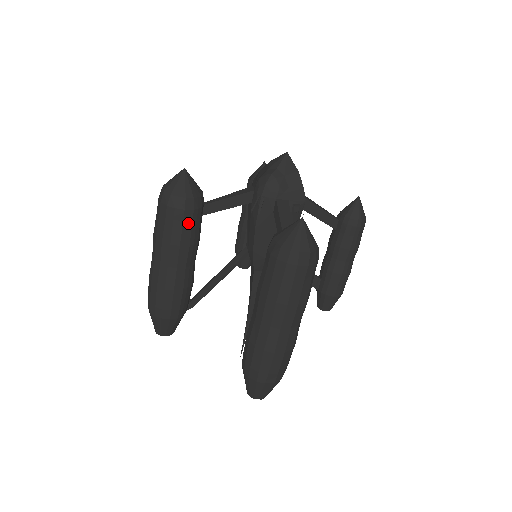
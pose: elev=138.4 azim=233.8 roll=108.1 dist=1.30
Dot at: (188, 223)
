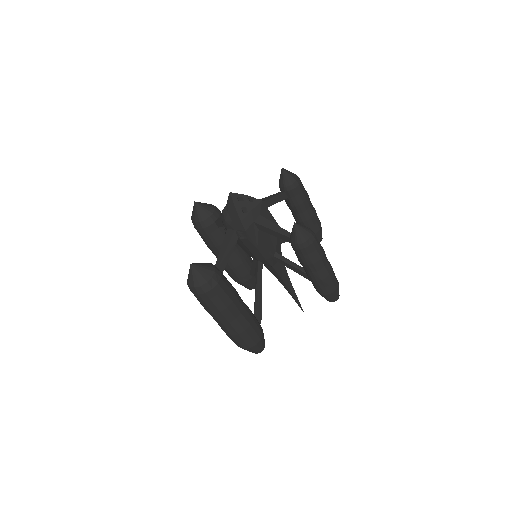
Dot at: (206, 235)
